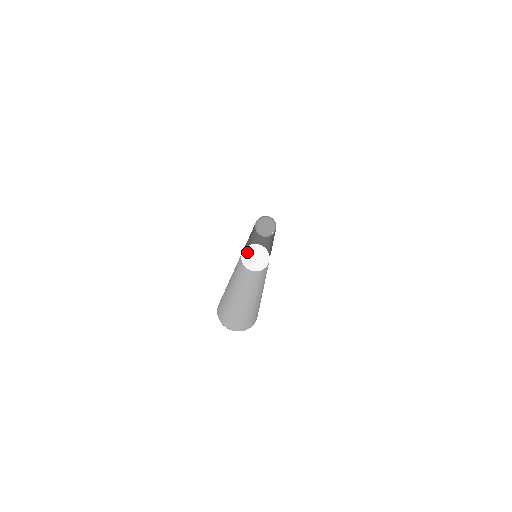
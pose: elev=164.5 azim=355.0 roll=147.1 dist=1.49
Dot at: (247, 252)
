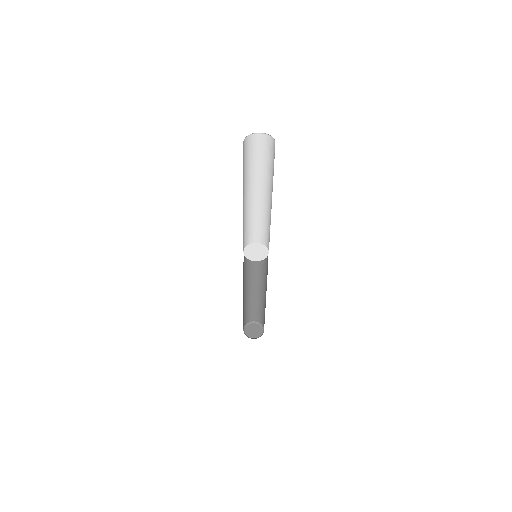
Dot at: (247, 250)
